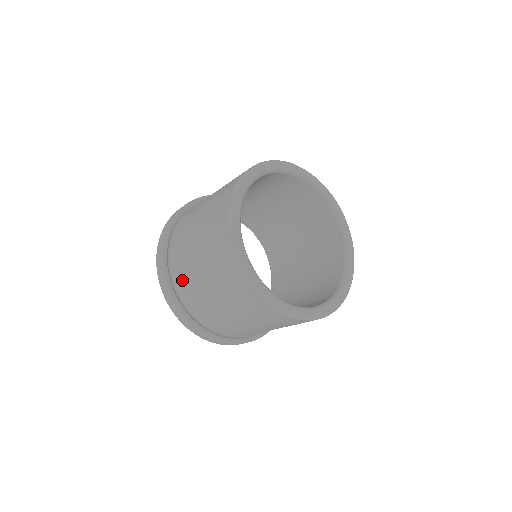
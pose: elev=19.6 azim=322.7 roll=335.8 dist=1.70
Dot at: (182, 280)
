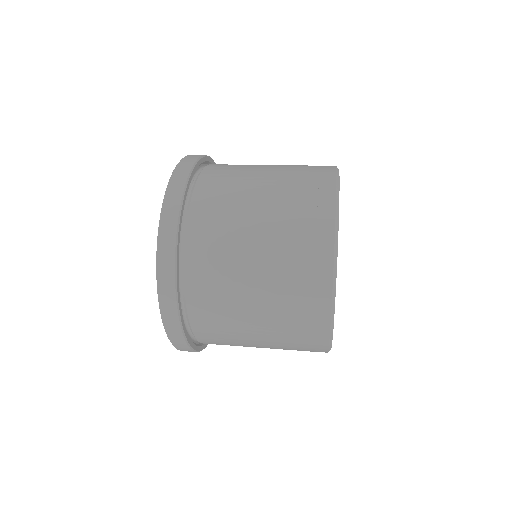
Dot at: (205, 237)
